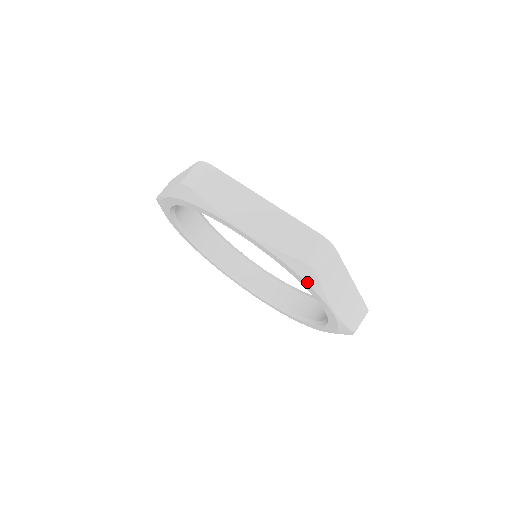
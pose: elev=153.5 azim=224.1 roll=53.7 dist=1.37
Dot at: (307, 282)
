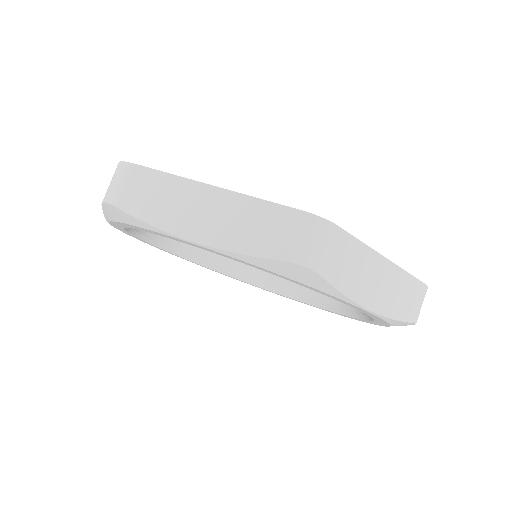
Dot at: (310, 286)
